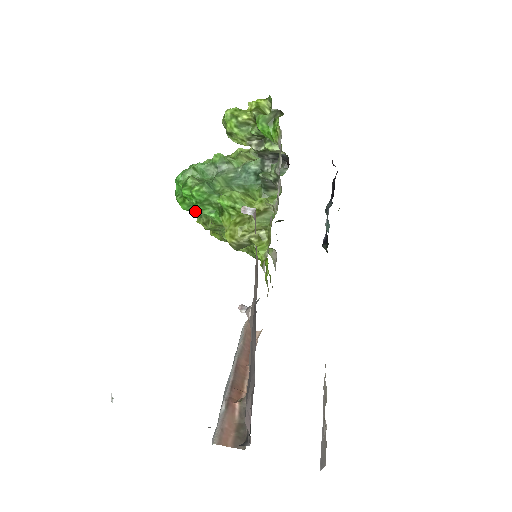
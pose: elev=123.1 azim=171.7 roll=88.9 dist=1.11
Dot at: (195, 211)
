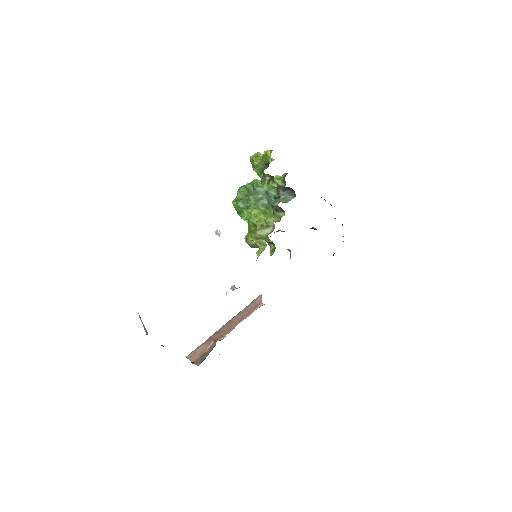
Dot at: occluded
